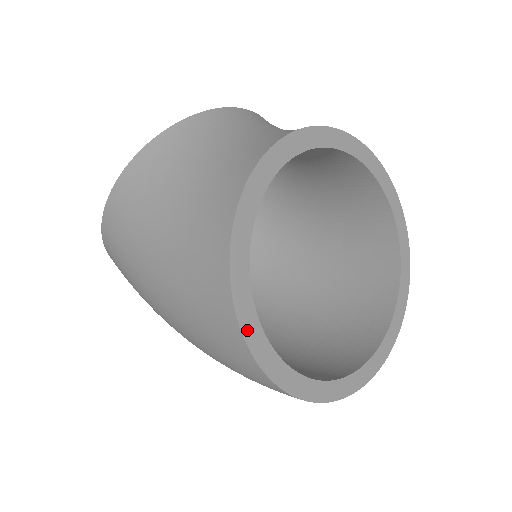
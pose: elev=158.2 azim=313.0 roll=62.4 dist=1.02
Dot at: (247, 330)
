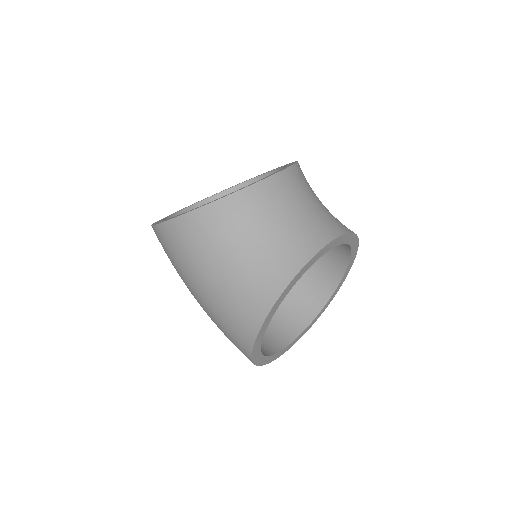
Dot at: (254, 352)
